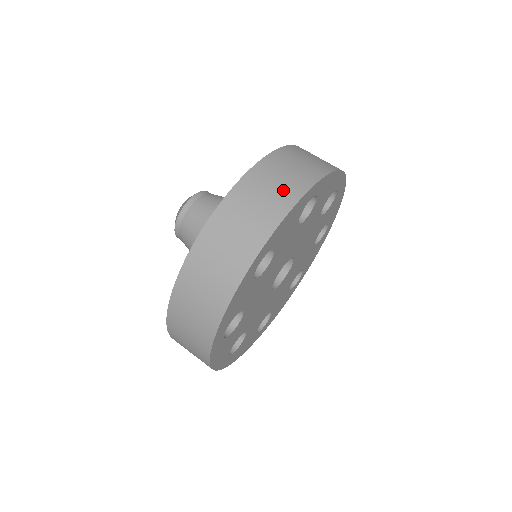
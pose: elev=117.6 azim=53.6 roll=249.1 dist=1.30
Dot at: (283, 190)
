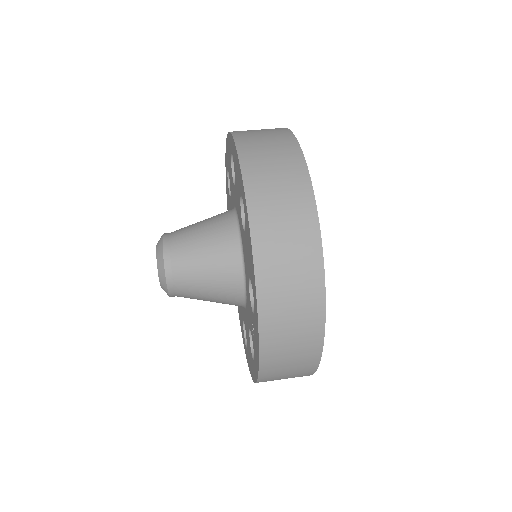
Dot at: occluded
